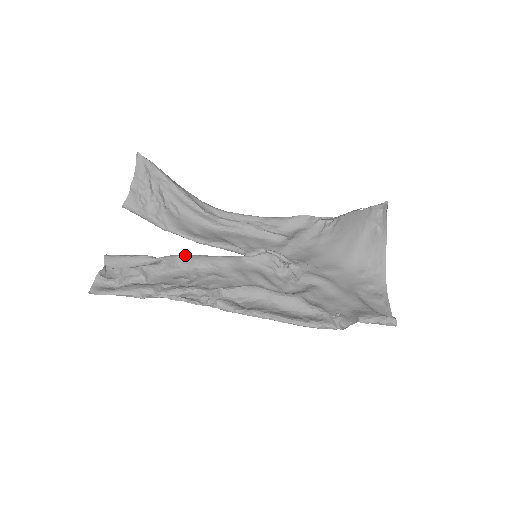
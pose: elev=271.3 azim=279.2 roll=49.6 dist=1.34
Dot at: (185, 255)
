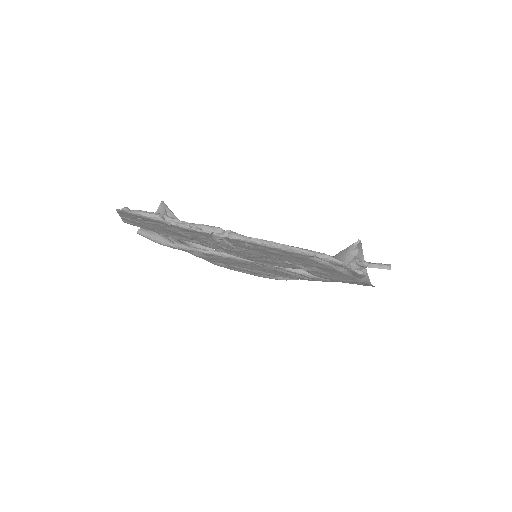
Dot at: occluded
